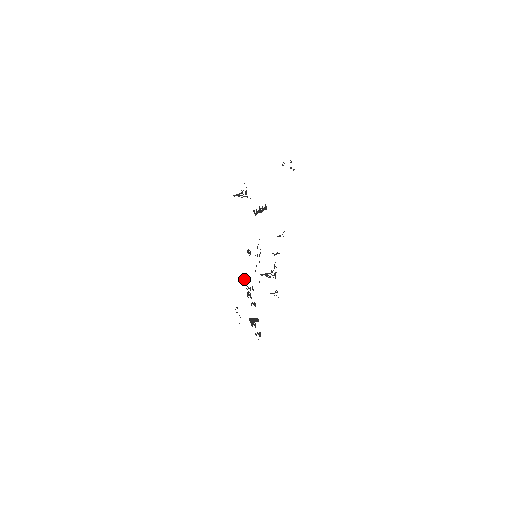
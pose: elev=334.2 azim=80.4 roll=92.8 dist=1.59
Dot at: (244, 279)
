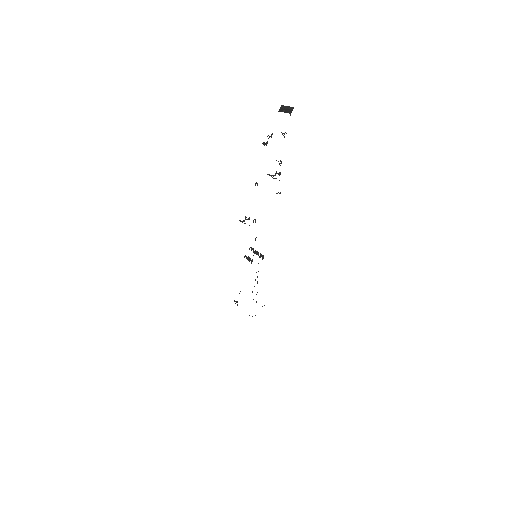
Dot at: (246, 257)
